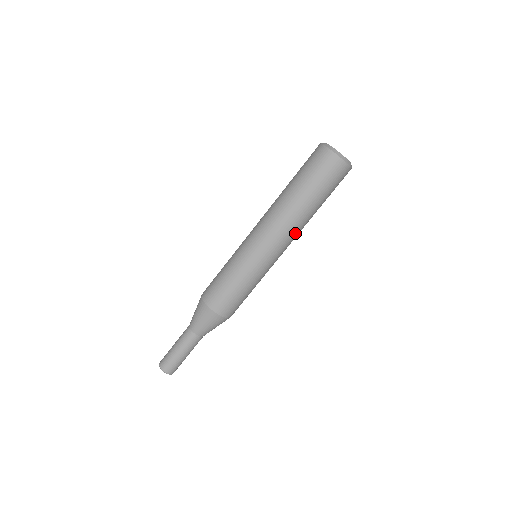
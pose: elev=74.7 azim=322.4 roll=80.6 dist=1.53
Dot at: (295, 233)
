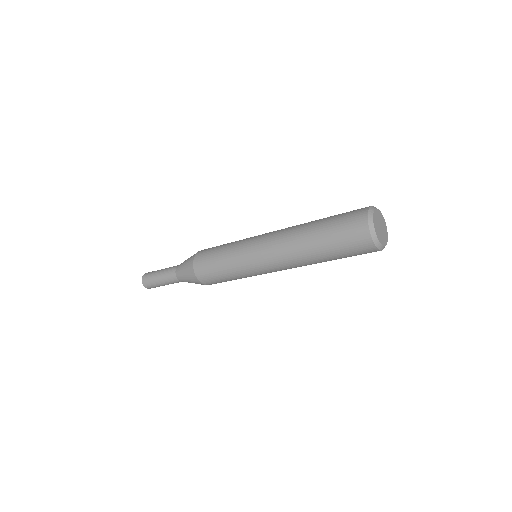
Dot at: (296, 267)
